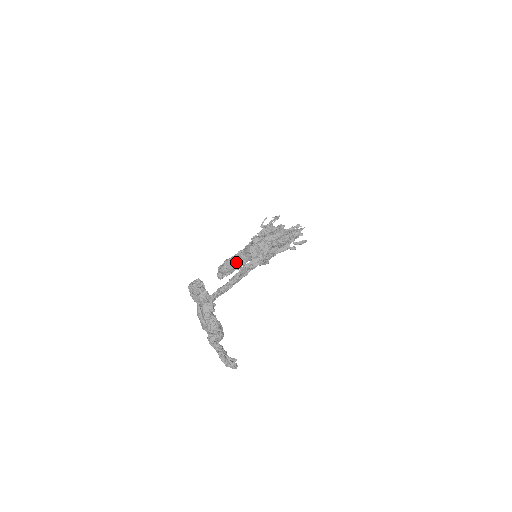
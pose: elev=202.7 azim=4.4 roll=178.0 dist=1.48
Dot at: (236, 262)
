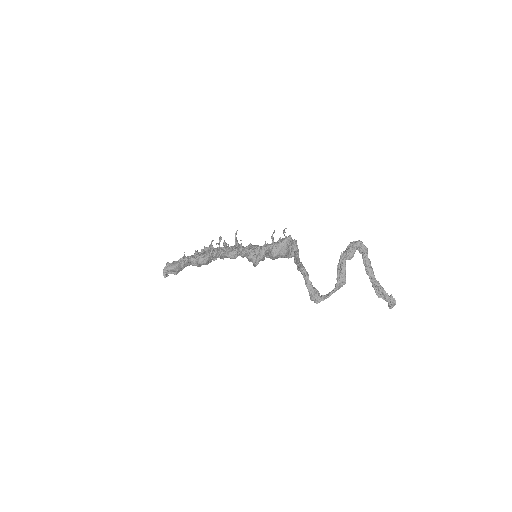
Dot at: (189, 263)
